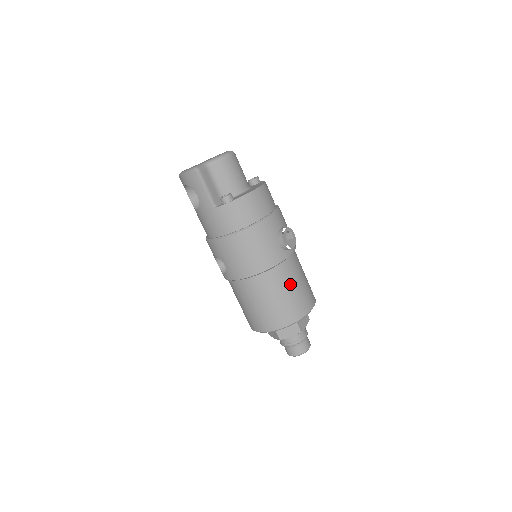
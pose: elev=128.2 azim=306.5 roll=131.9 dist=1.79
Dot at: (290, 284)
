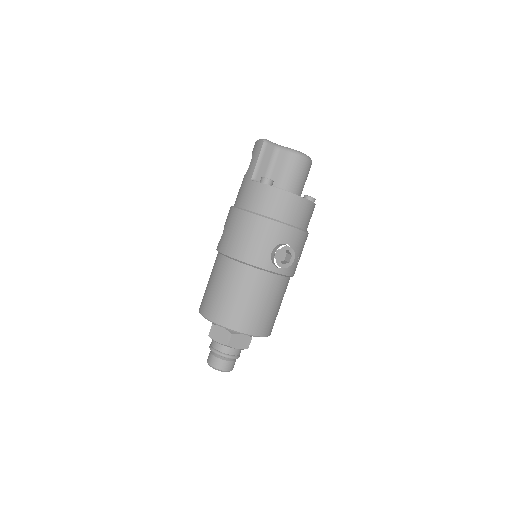
Dot at: (251, 293)
